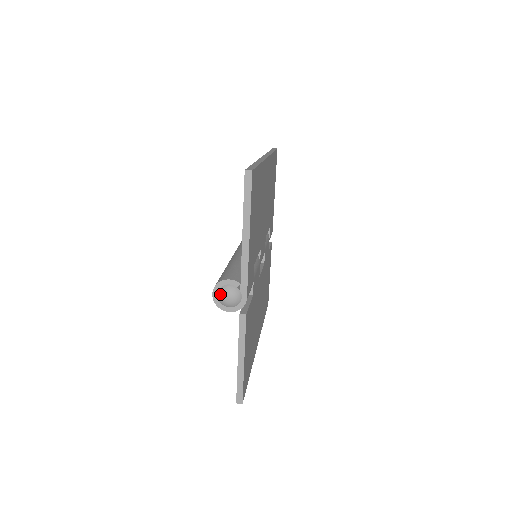
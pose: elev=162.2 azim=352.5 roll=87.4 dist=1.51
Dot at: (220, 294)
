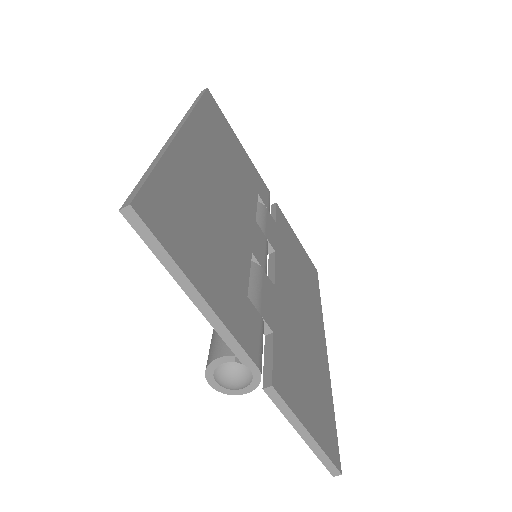
Dot at: (218, 382)
